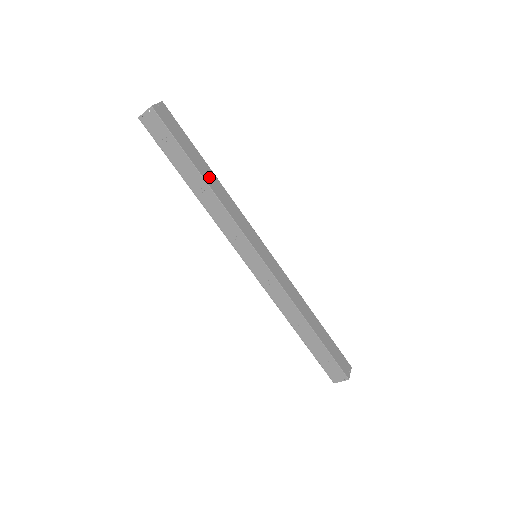
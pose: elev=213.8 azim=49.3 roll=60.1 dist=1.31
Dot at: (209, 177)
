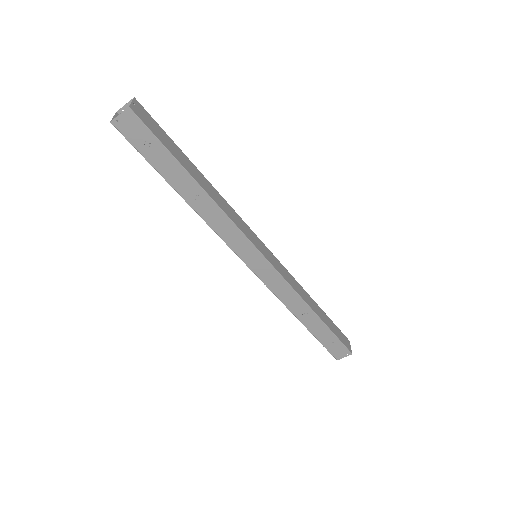
Dot at: (202, 181)
